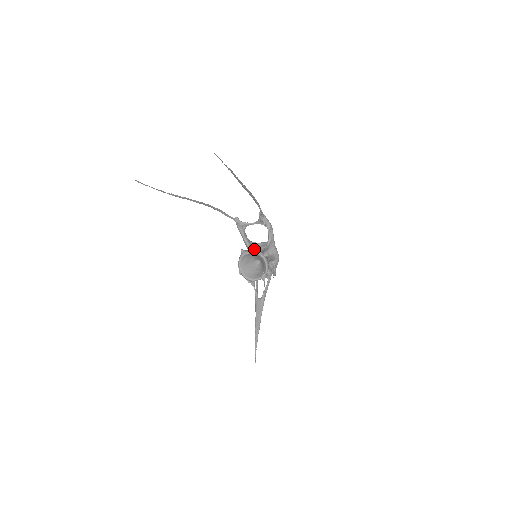
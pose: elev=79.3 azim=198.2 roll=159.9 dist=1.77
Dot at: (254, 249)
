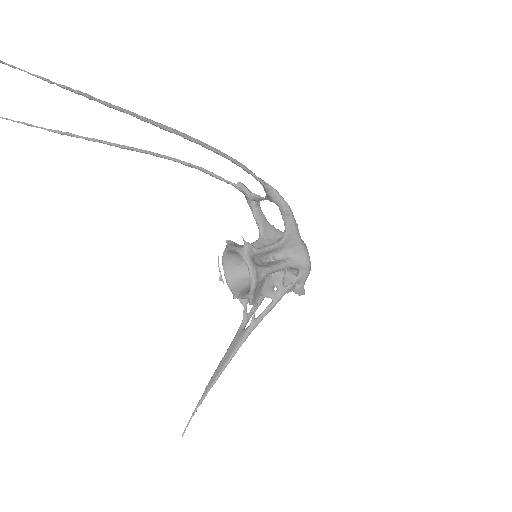
Dot at: (268, 242)
